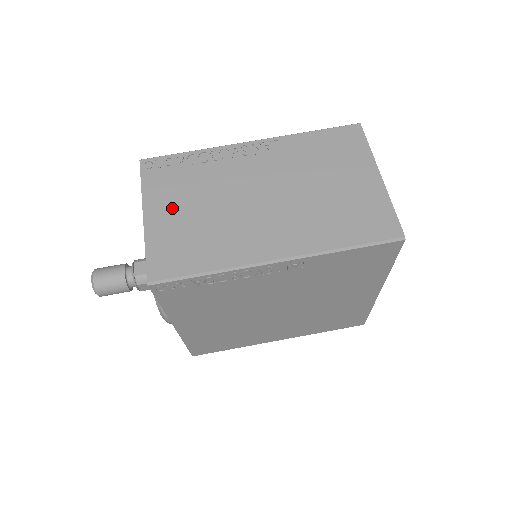
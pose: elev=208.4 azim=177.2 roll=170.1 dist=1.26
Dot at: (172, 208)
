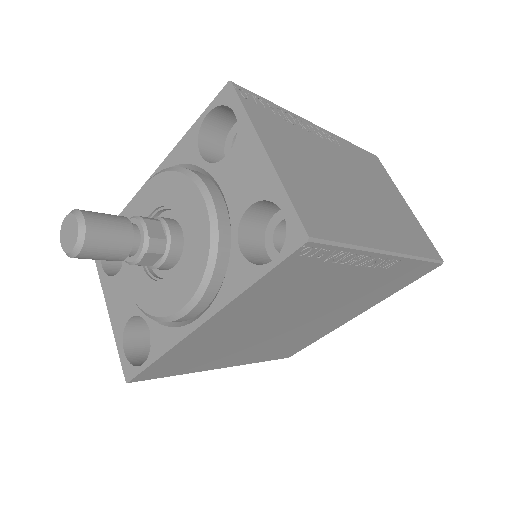
Dot at: (290, 157)
